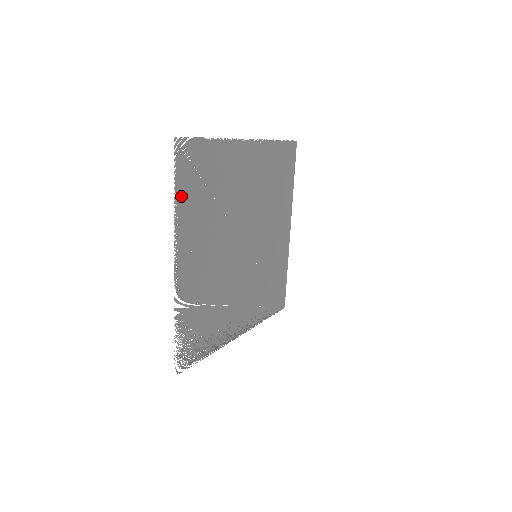
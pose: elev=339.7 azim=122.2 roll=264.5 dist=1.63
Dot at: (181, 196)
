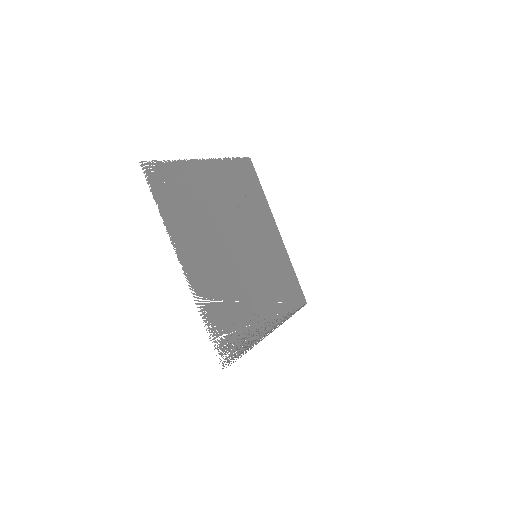
Dot at: (164, 208)
